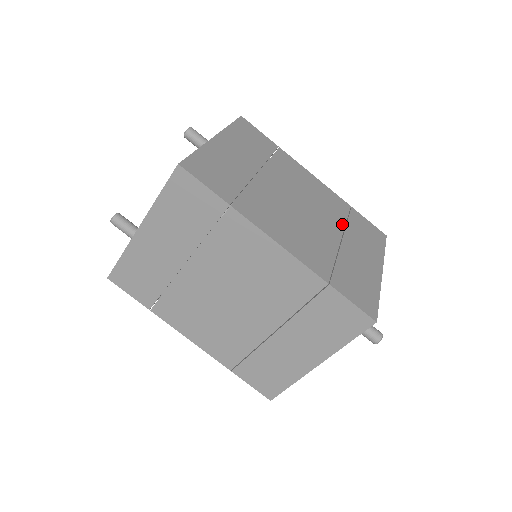
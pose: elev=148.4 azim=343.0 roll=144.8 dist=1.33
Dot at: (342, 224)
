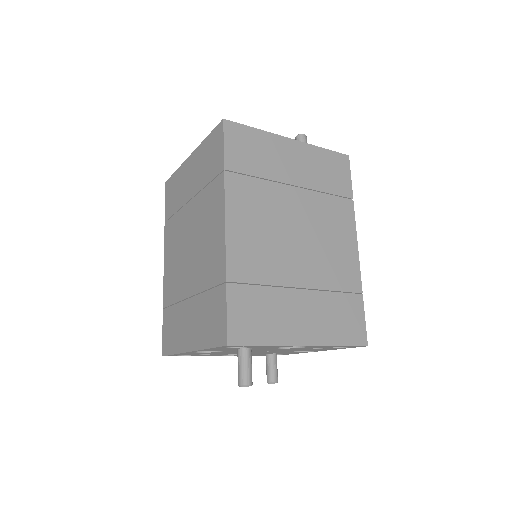
Dot at: (324, 286)
